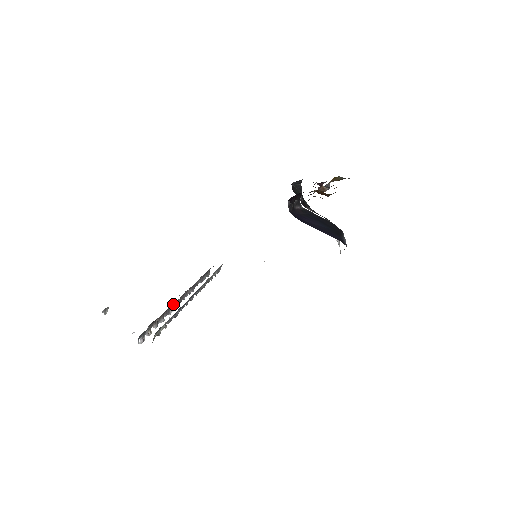
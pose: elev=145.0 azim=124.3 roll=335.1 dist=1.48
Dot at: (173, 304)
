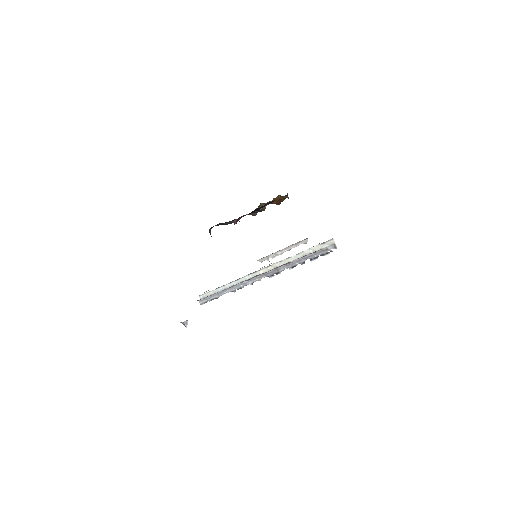
Dot at: occluded
